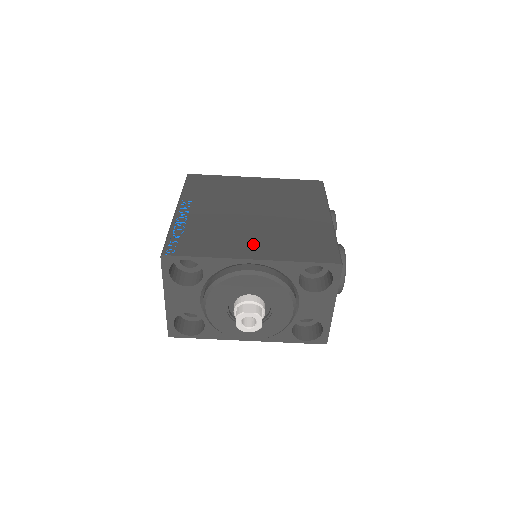
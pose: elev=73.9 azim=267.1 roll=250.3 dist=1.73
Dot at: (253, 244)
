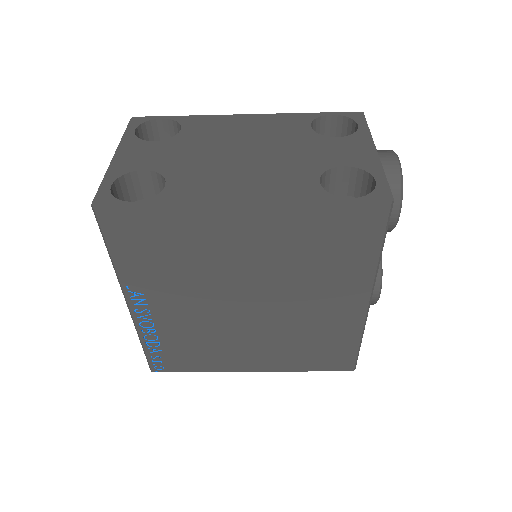
Dot at: (251, 355)
